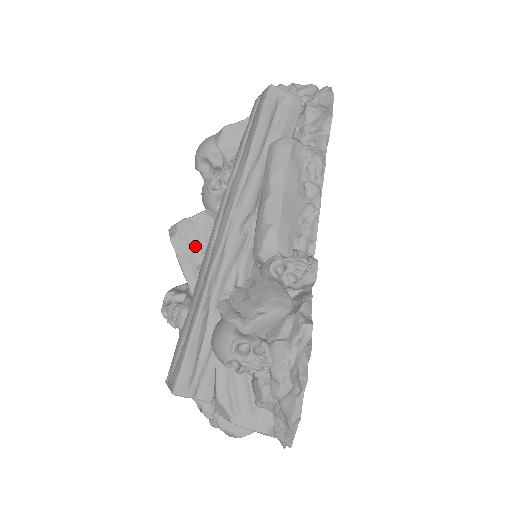
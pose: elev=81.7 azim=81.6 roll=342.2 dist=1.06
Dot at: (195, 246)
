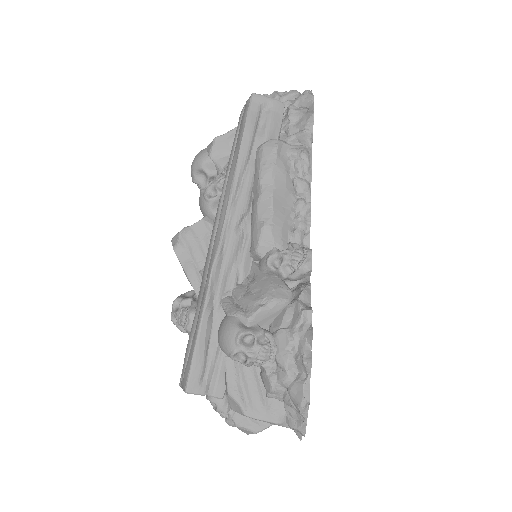
Dot at: (197, 252)
